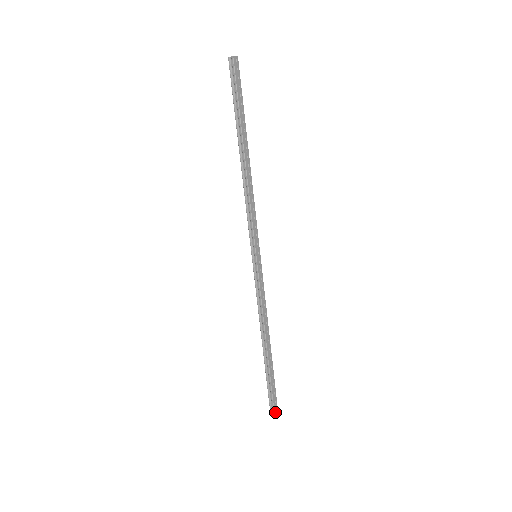
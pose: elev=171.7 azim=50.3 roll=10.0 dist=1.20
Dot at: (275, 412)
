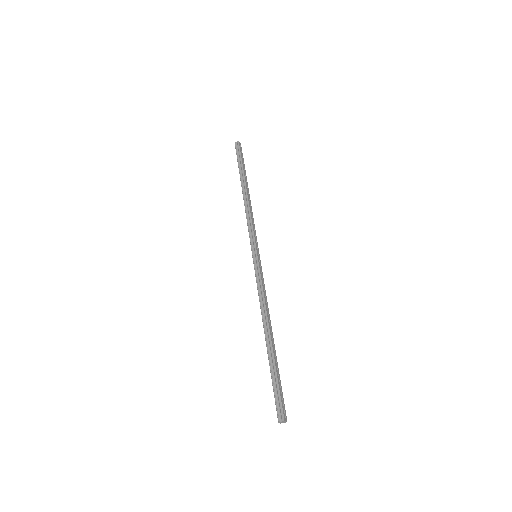
Dot at: (284, 416)
